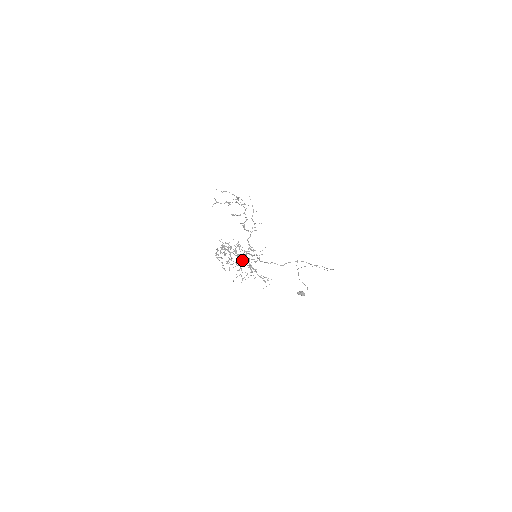
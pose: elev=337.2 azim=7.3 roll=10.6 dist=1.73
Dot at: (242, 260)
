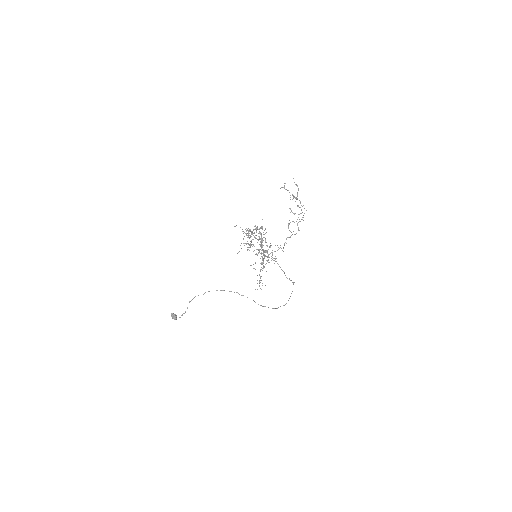
Dot at: (265, 252)
